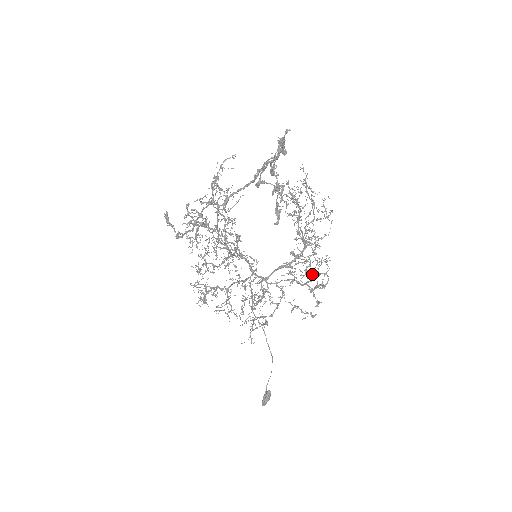
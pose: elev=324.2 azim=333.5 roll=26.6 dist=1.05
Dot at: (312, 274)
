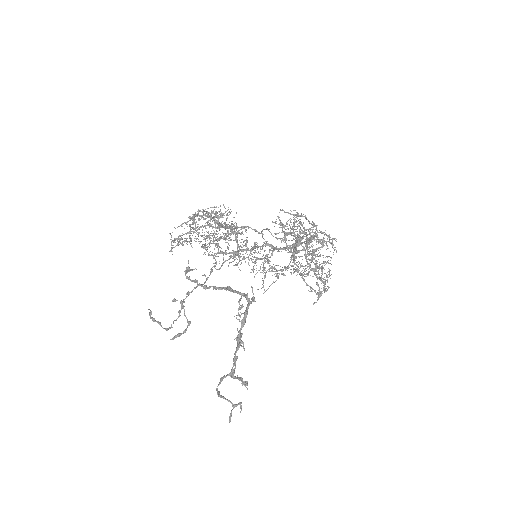
Dot at: (316, 266)
